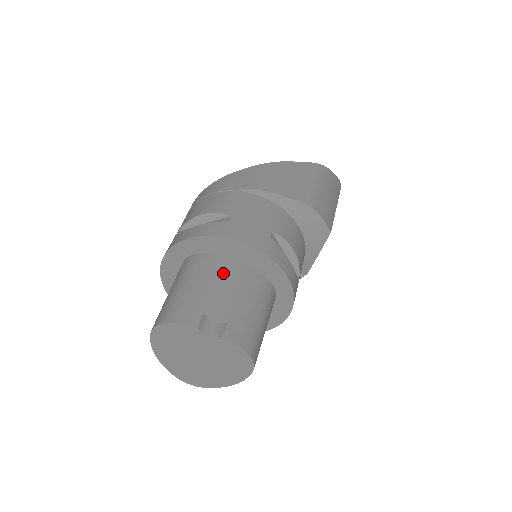
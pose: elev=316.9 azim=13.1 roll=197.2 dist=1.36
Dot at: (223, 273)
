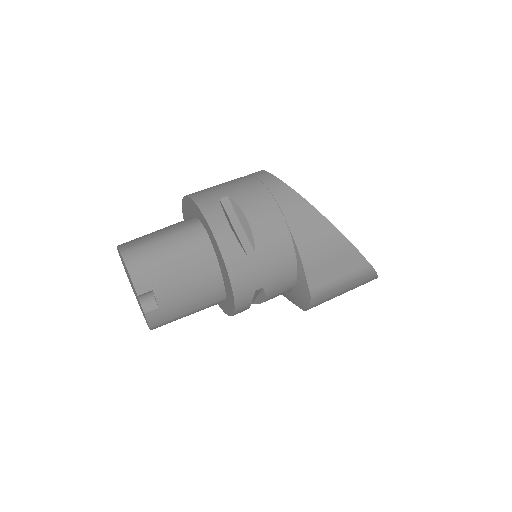
Dot at: (201, 274)
